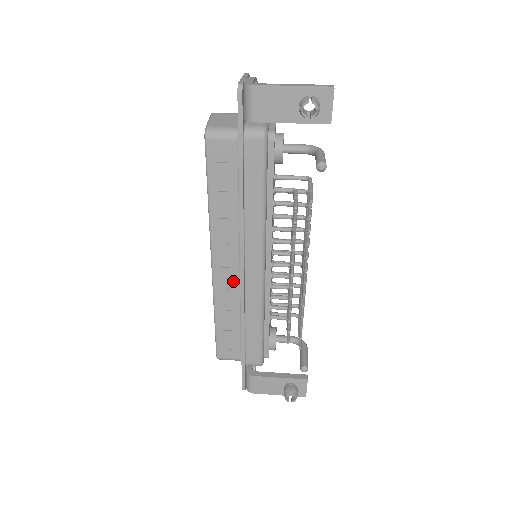
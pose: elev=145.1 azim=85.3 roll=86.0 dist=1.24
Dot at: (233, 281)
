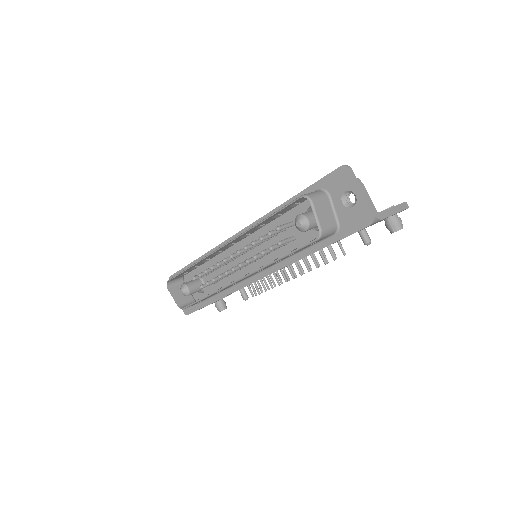
Dot at: occluded
